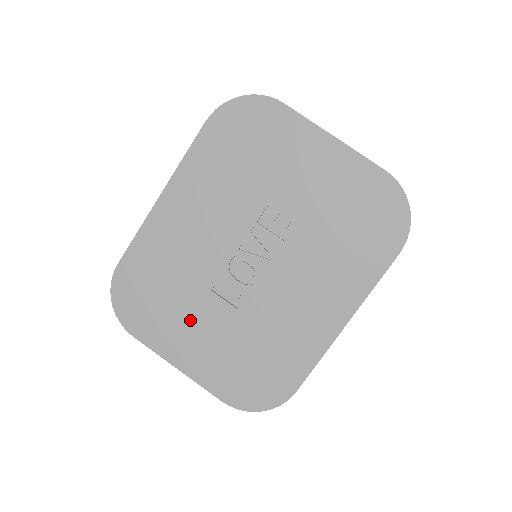
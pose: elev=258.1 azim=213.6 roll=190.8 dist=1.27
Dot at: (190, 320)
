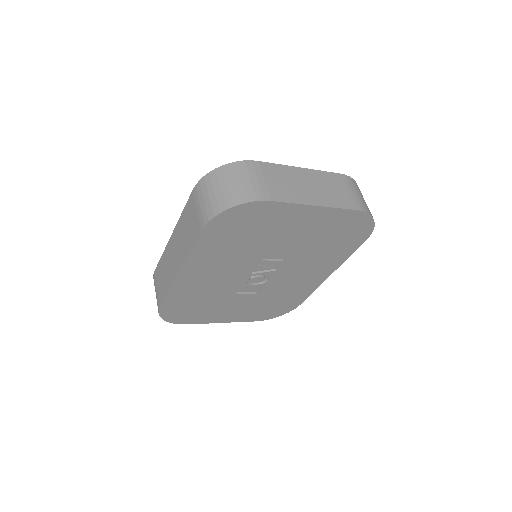
Dot at: (225, 307)
